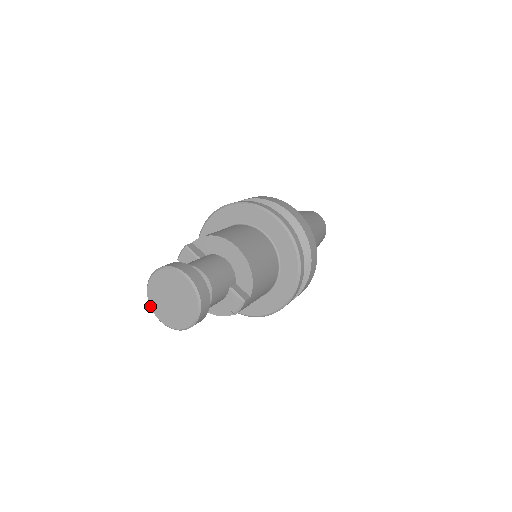
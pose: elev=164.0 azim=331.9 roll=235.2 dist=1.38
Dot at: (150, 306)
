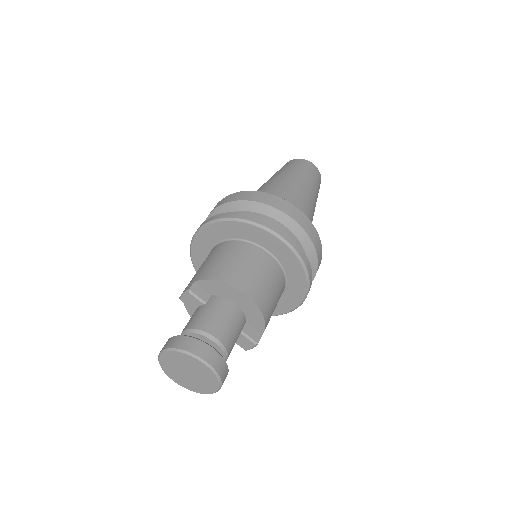
Dot at: occluded
